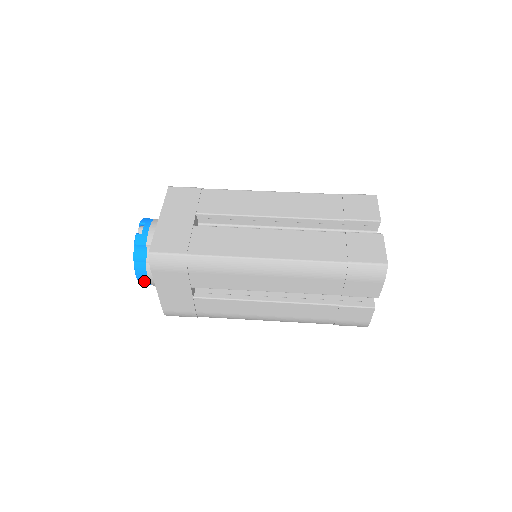
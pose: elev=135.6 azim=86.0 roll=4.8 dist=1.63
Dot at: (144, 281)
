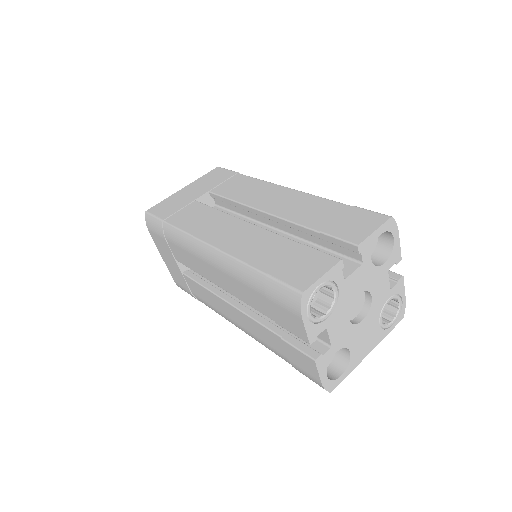
Dot at: occluded
